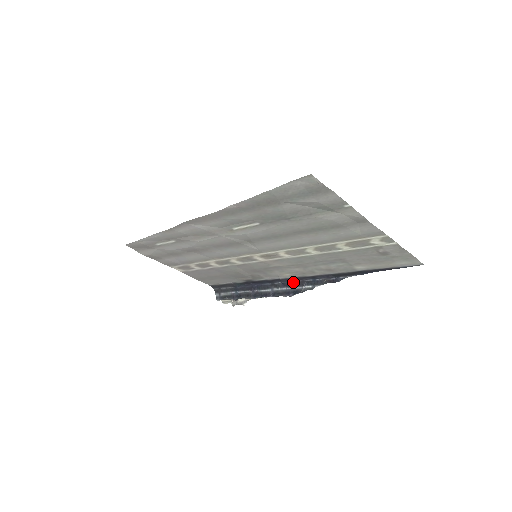
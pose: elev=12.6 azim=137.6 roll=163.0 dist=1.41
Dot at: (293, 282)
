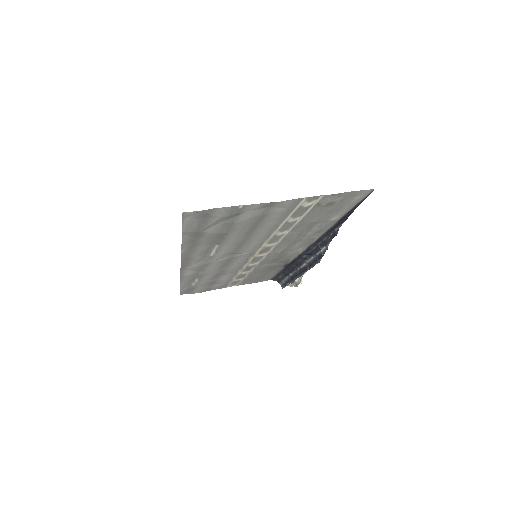
Dot at: (312, 250)
